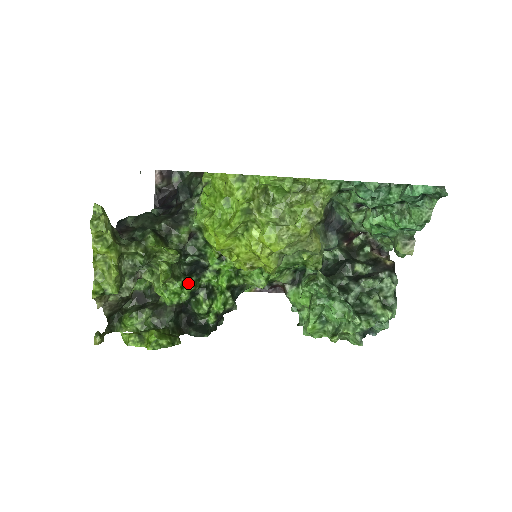
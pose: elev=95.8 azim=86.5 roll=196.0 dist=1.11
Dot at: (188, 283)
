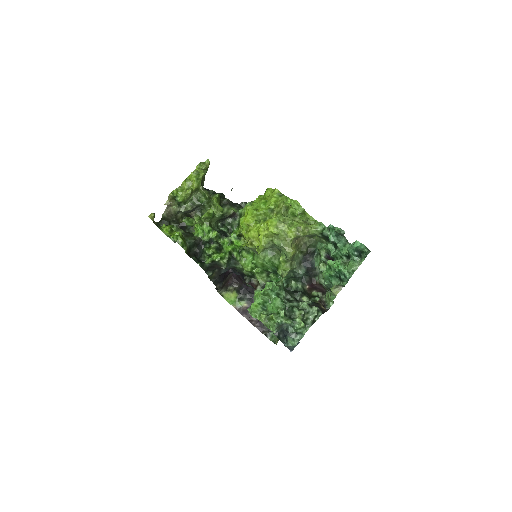
Dot at: (214, 232)
